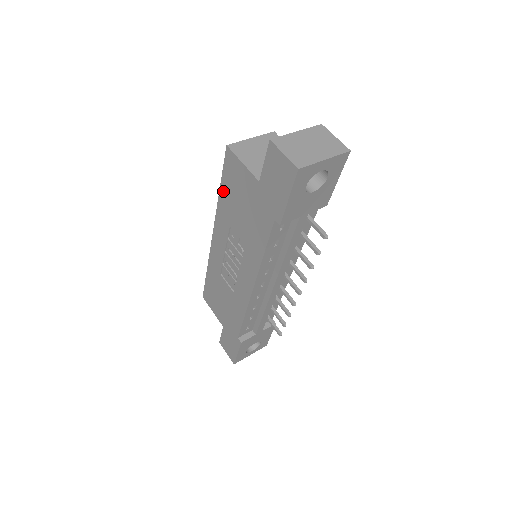
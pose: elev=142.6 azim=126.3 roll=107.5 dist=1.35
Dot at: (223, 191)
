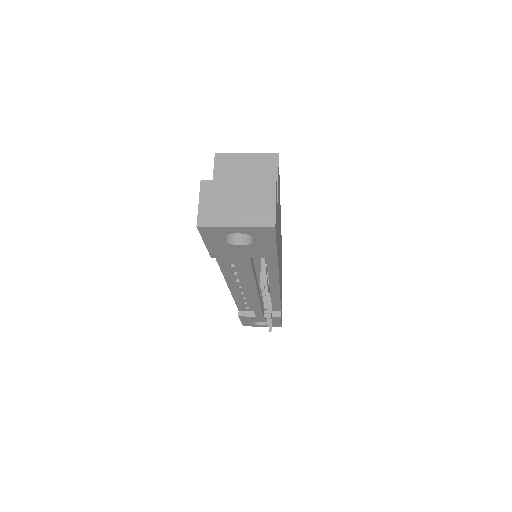
Dot at: occluded
